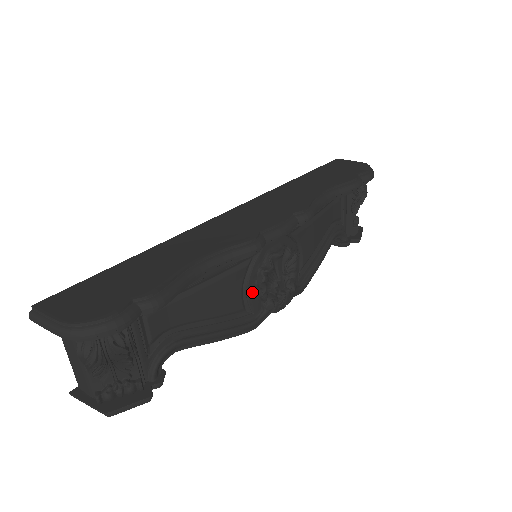
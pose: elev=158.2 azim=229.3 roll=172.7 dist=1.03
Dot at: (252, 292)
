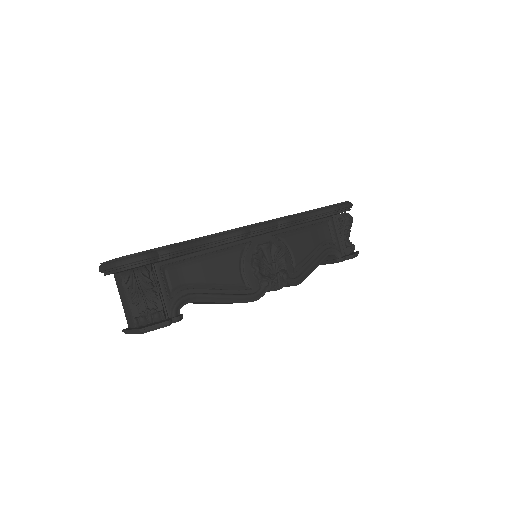
Dot at: (249, 272)
